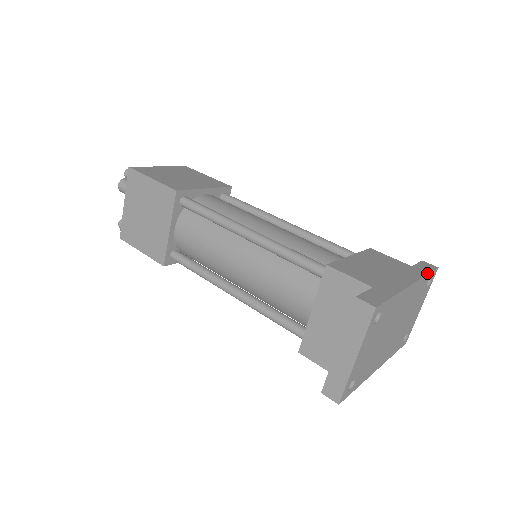
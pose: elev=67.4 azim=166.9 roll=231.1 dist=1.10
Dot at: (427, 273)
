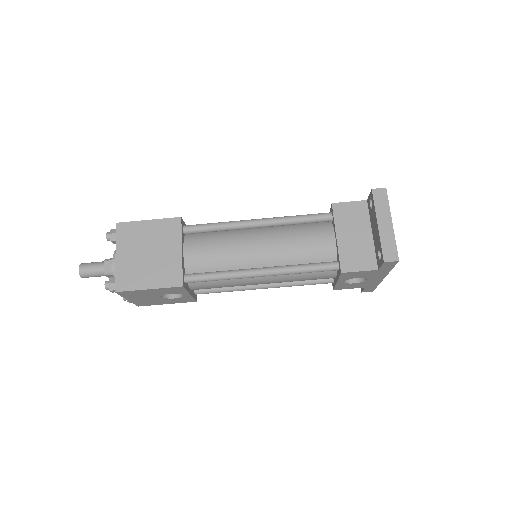
Dot at: occluded
